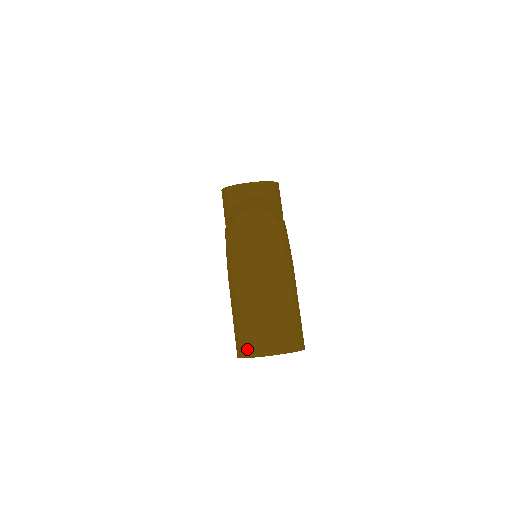
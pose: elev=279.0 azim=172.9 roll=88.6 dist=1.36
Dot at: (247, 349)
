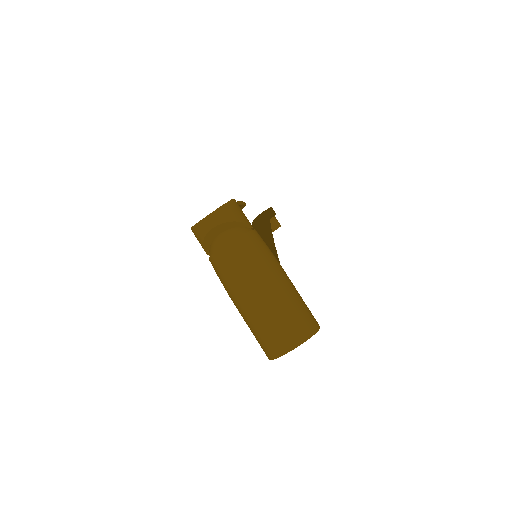
Dot at: (269, 353)
